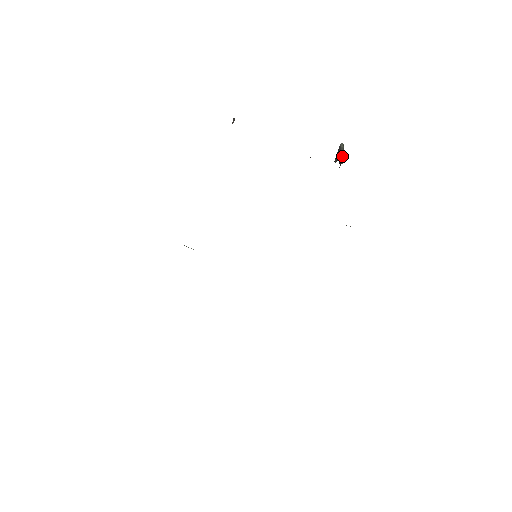
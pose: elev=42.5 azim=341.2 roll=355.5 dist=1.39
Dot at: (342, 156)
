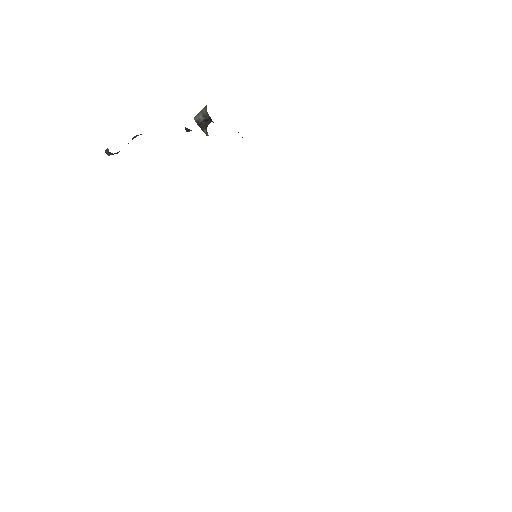
Dot at: (203, 116)
